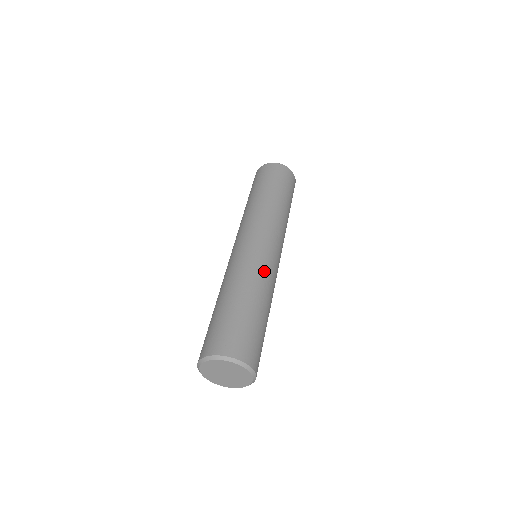
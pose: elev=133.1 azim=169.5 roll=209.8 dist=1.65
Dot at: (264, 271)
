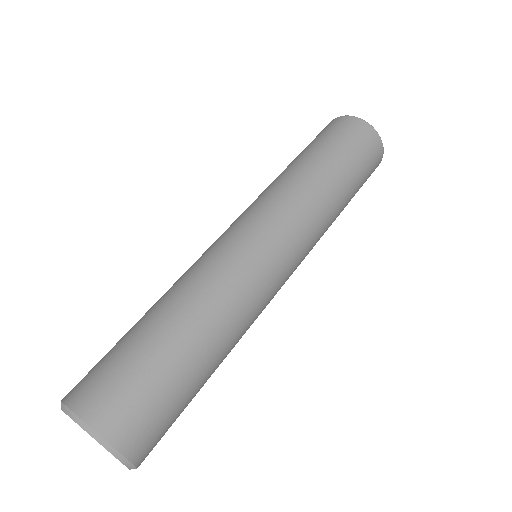
Dot at: (255, 317)
